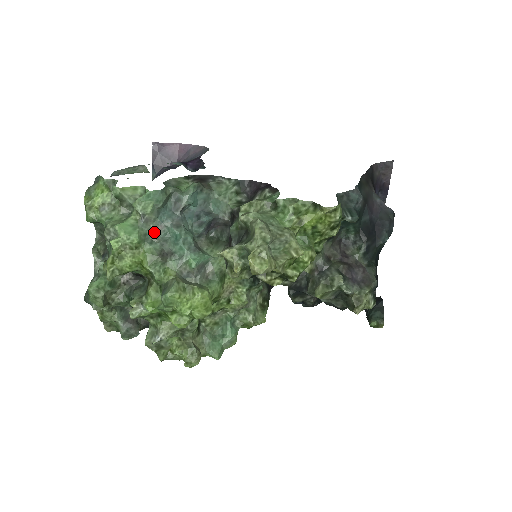
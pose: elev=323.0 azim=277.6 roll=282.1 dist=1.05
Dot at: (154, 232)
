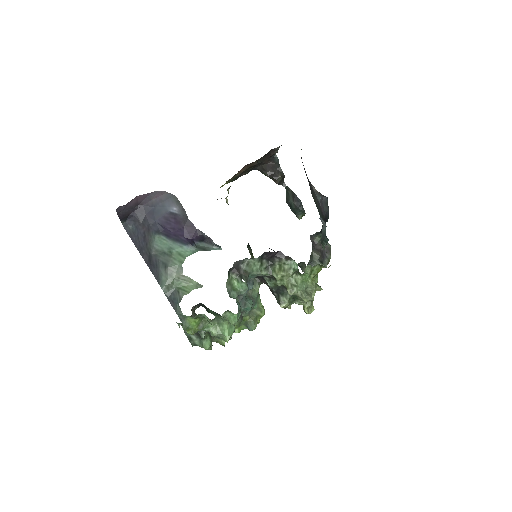
Dot at: occluded
